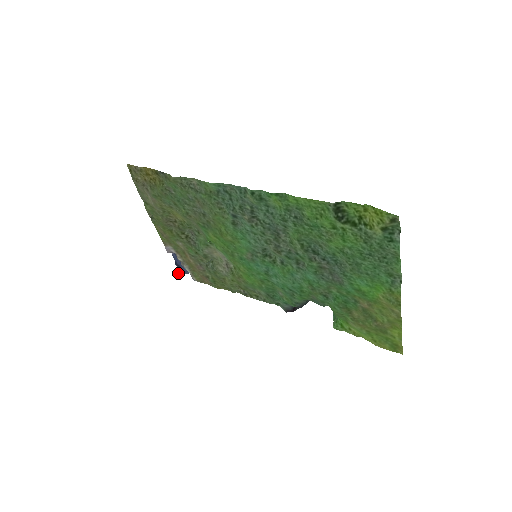
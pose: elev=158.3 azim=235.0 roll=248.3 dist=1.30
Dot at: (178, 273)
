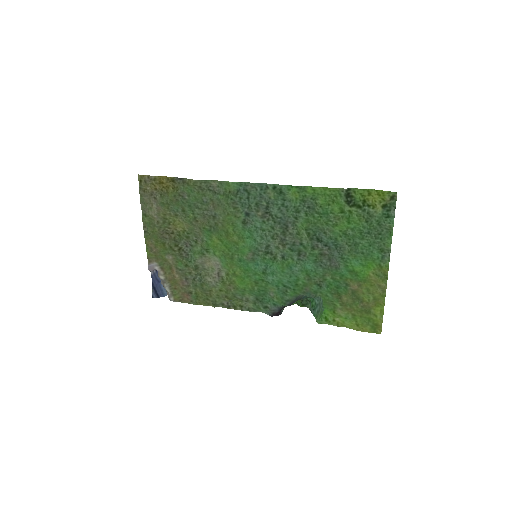
Dot at: (152, 296)
